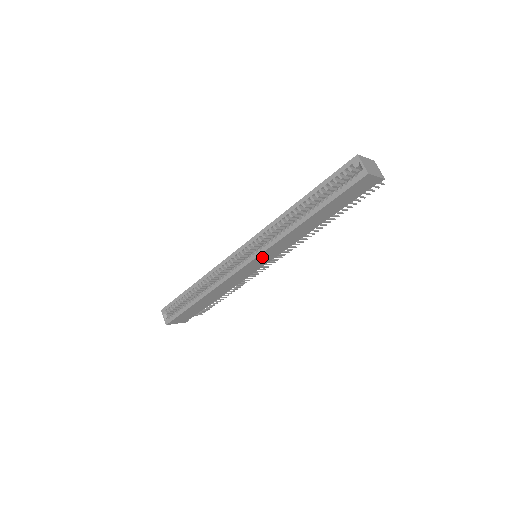
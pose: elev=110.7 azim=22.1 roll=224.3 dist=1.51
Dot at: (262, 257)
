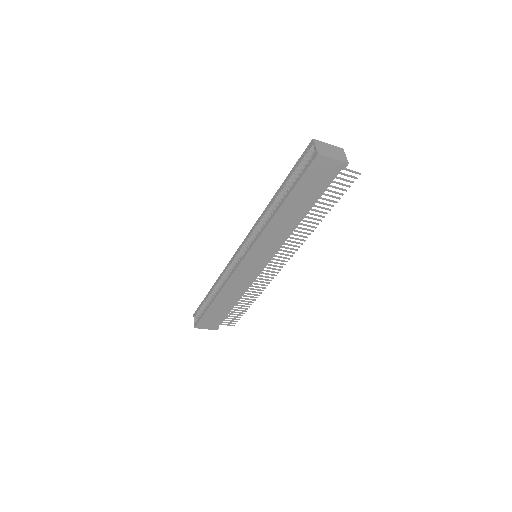
Dot at: (255, 254)
